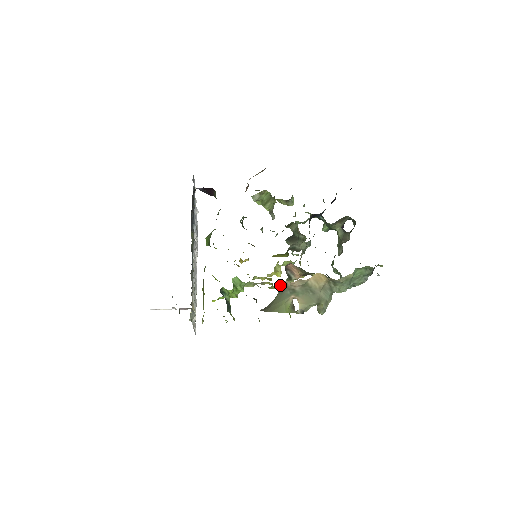
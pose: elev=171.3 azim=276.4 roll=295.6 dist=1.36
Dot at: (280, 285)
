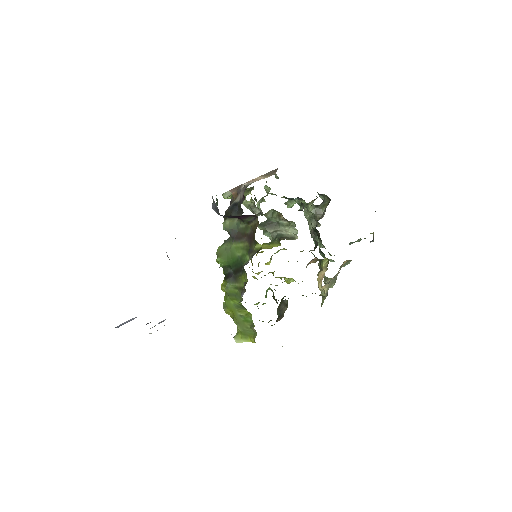
Dot at: occluded
